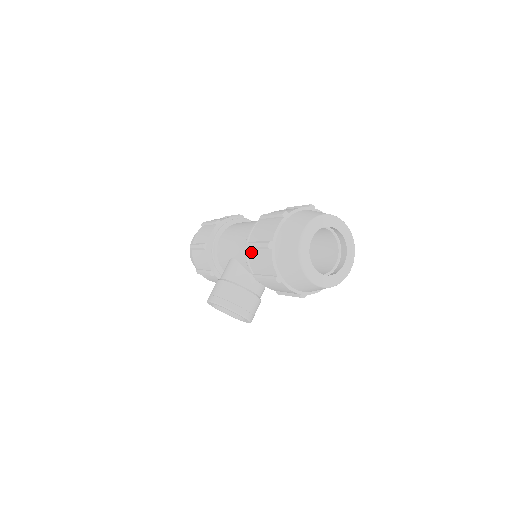
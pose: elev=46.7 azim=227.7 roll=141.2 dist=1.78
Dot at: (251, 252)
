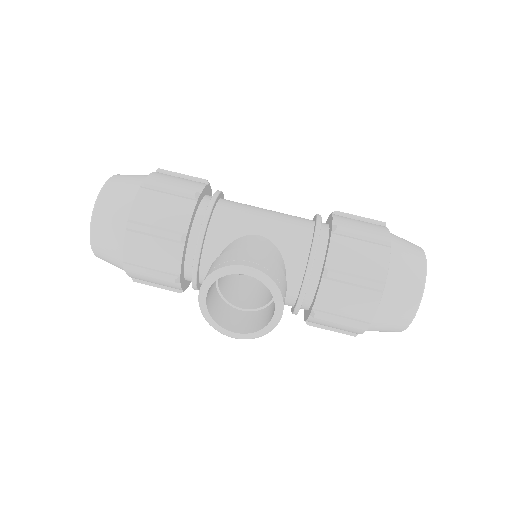
Dot at: (340, 238)
